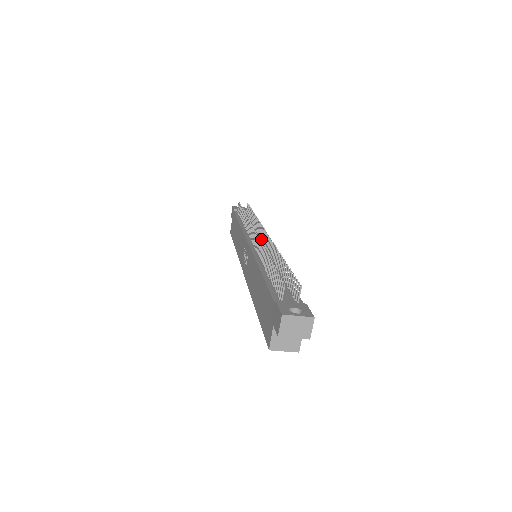
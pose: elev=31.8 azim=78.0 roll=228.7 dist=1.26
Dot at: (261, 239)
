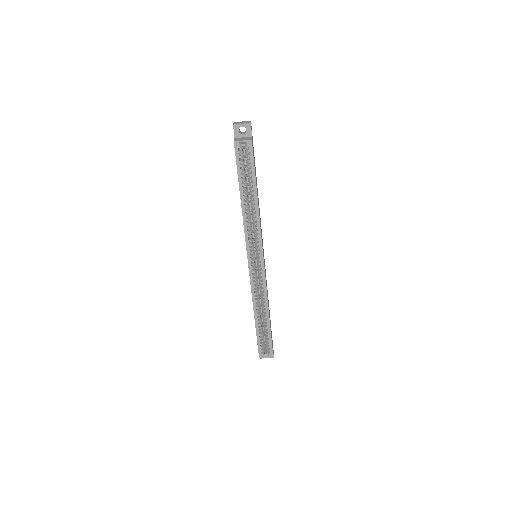
Dot at: occluded
